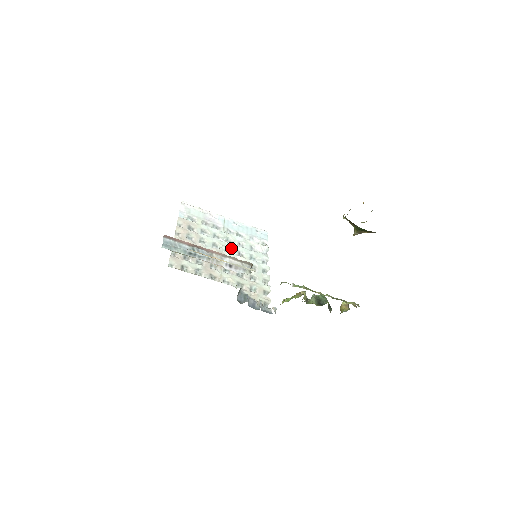
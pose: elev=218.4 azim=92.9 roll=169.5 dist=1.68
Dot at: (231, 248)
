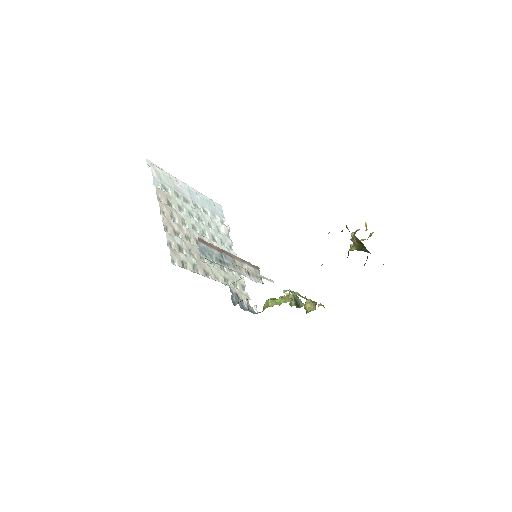
Dot at: (206, 231)
